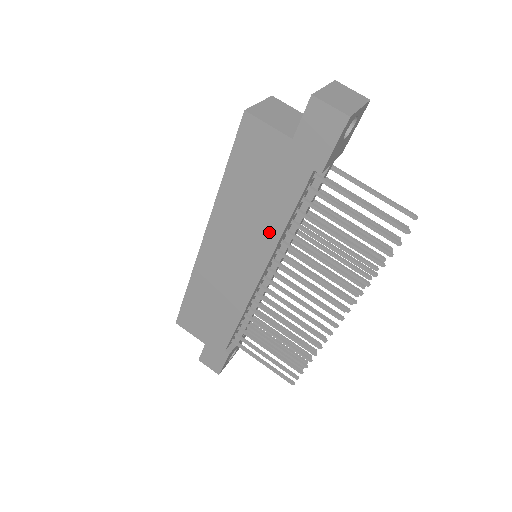
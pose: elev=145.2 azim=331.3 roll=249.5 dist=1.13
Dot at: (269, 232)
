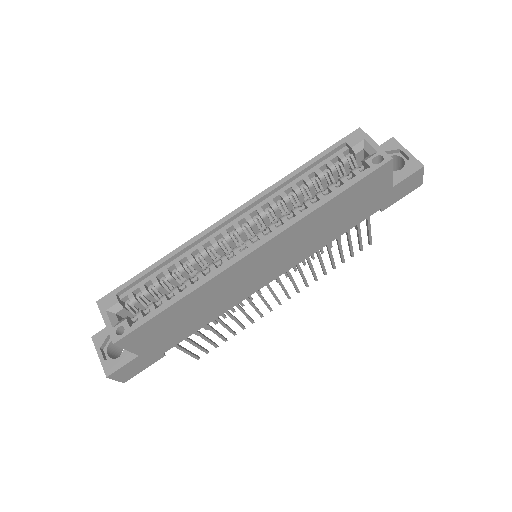
Dot at: (317, 245)
